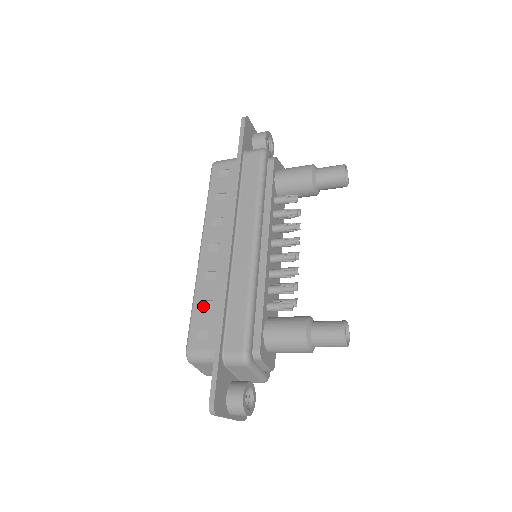
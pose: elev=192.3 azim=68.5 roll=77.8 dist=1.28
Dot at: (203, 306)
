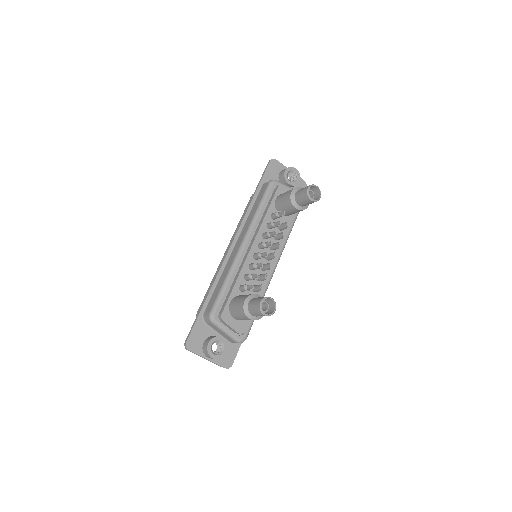
Dot at: occluded
